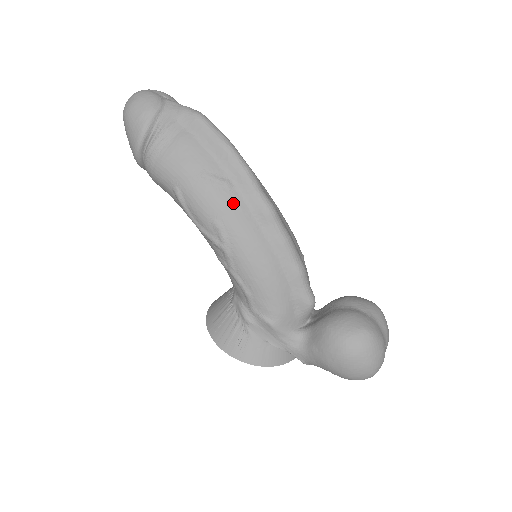
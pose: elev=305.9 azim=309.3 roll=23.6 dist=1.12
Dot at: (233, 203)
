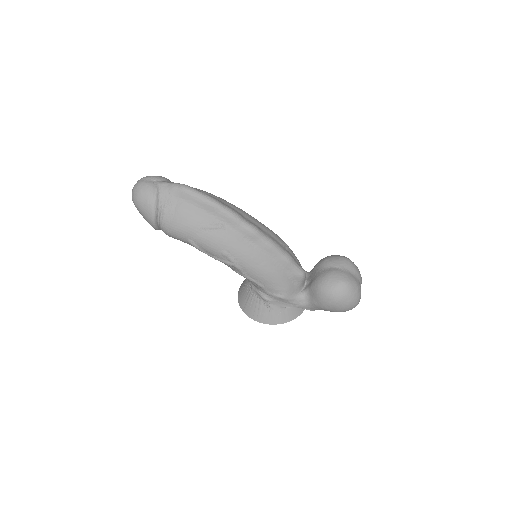
Dot at: (229, 237)
